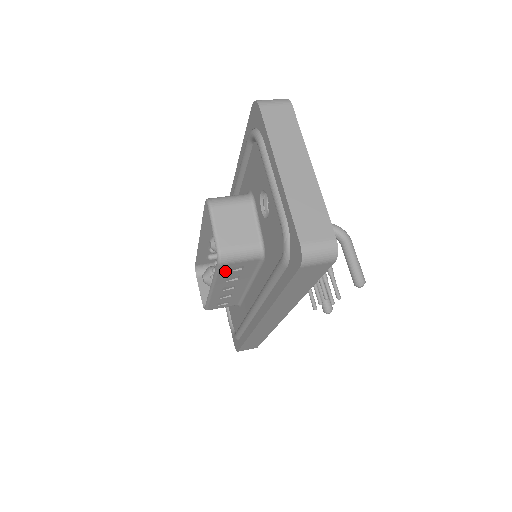
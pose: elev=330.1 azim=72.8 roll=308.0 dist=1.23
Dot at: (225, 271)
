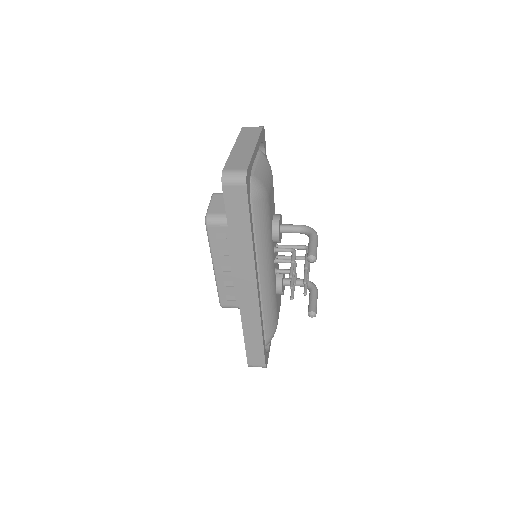
Dot at: (214, 237)
